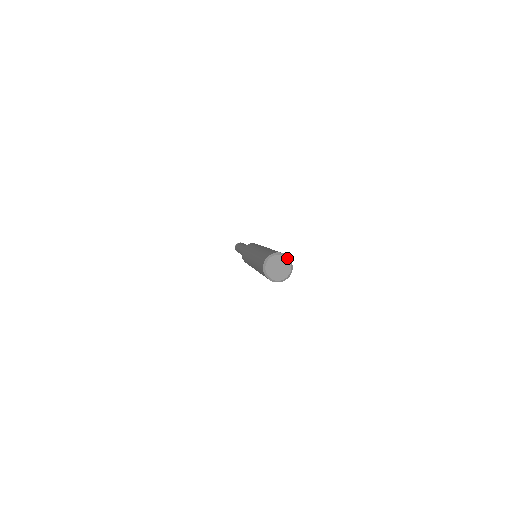
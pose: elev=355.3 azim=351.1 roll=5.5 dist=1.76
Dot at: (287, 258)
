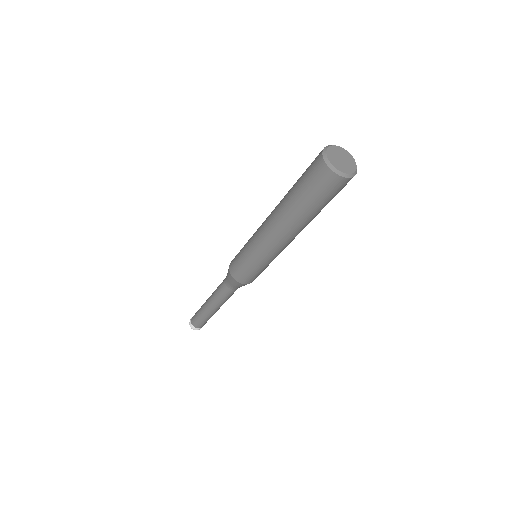
Dot at: (336, 146)
